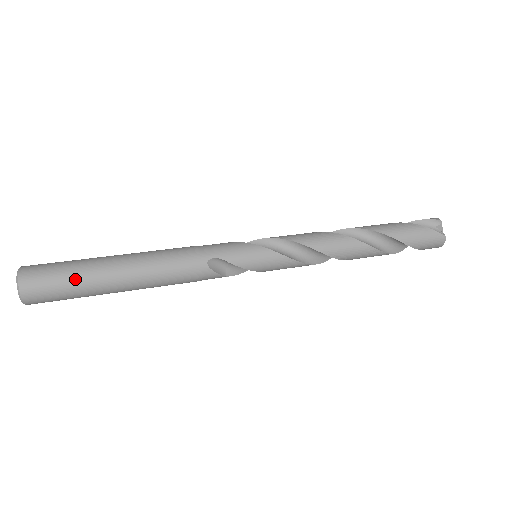
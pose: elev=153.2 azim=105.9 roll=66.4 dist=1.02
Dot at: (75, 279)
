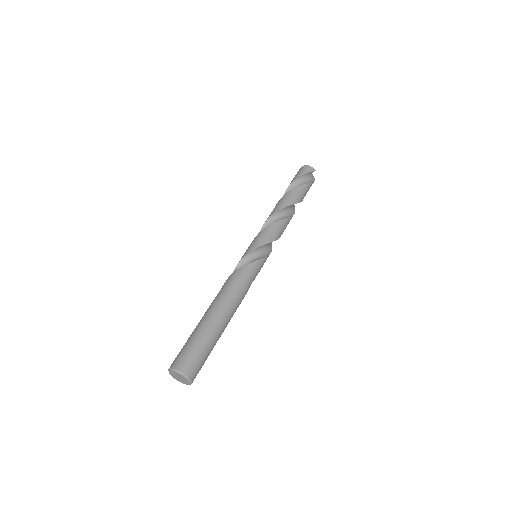
Dot at: occluded
